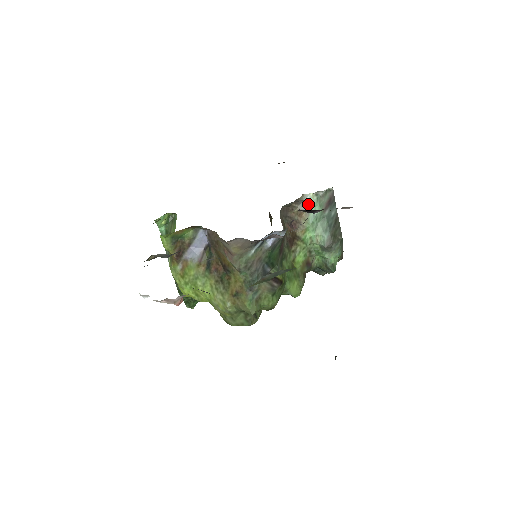
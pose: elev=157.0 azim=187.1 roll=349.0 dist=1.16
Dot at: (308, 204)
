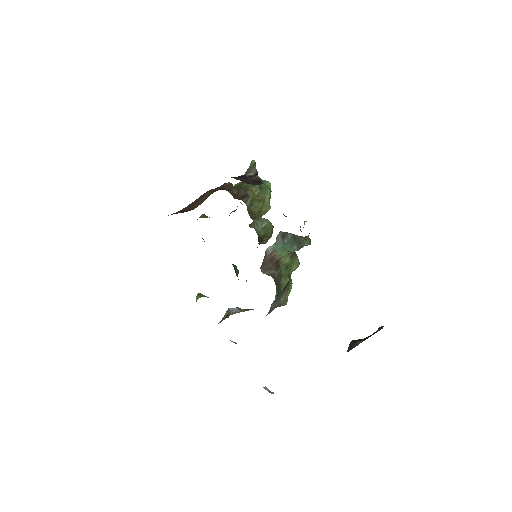
Dot at: (272, 249)
